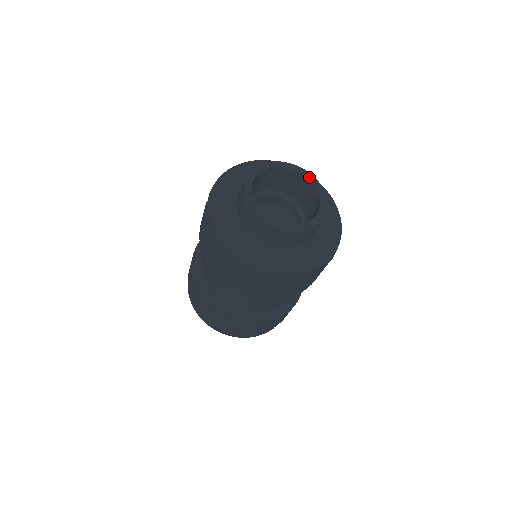
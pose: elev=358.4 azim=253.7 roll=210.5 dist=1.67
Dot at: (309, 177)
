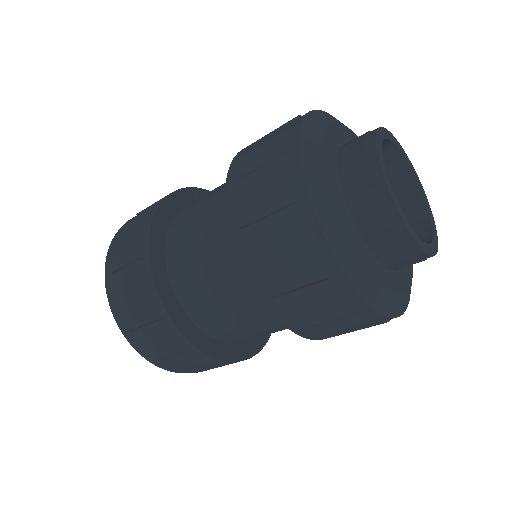
Dot at: (421, 186)
